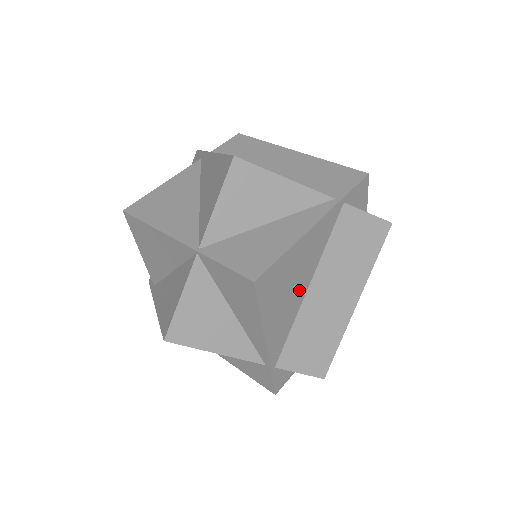
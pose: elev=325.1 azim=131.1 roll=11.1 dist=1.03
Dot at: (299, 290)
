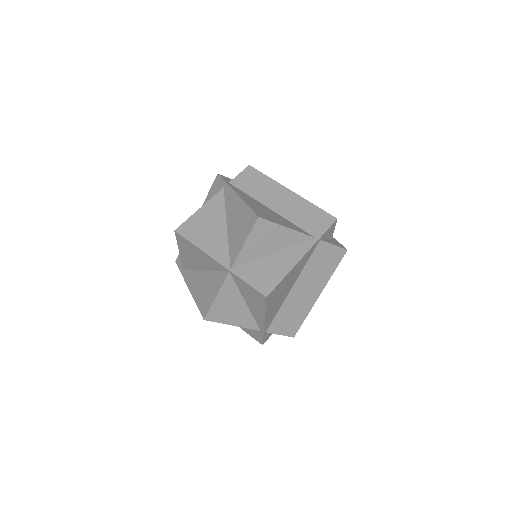
Dot at: (287, 291)
